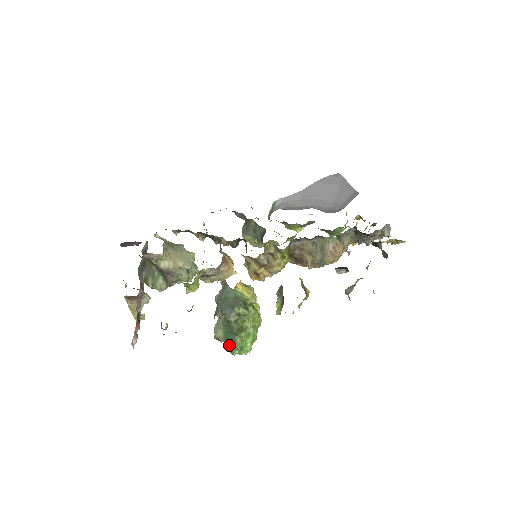
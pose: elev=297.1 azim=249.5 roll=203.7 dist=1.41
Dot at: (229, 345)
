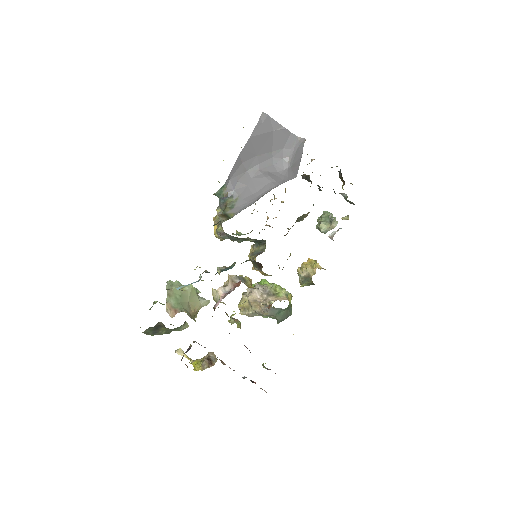
Dot at: occluded
